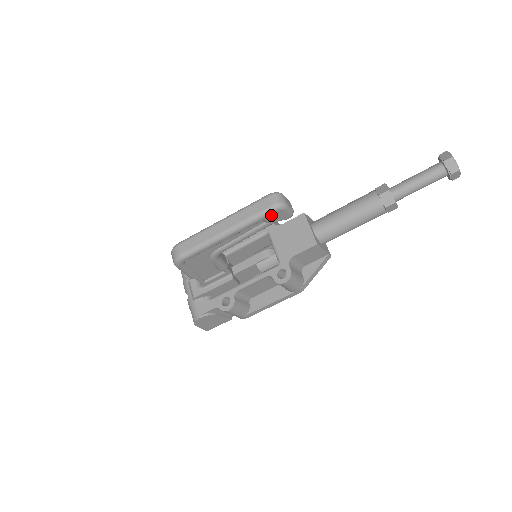
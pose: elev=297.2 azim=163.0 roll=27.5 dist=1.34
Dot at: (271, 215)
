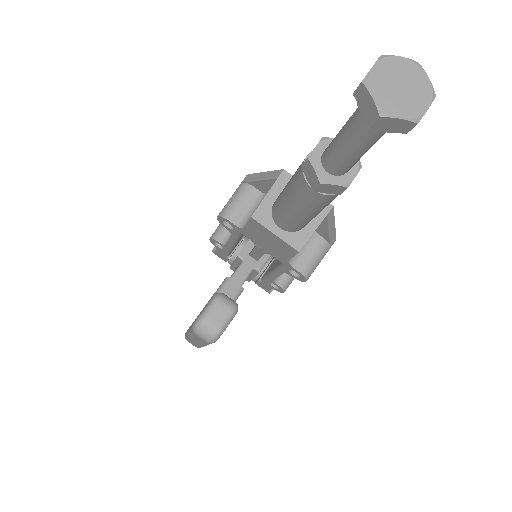
Dot at: occluded
